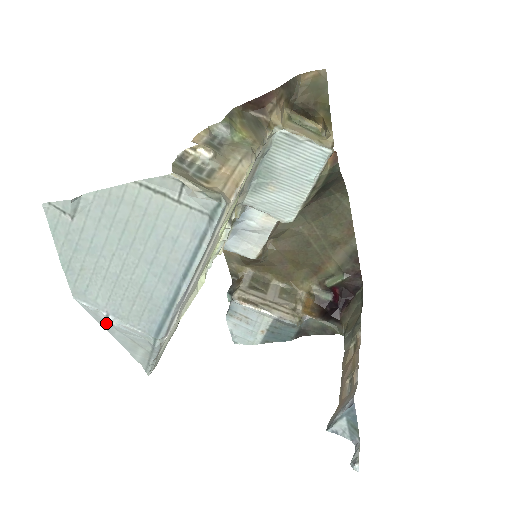
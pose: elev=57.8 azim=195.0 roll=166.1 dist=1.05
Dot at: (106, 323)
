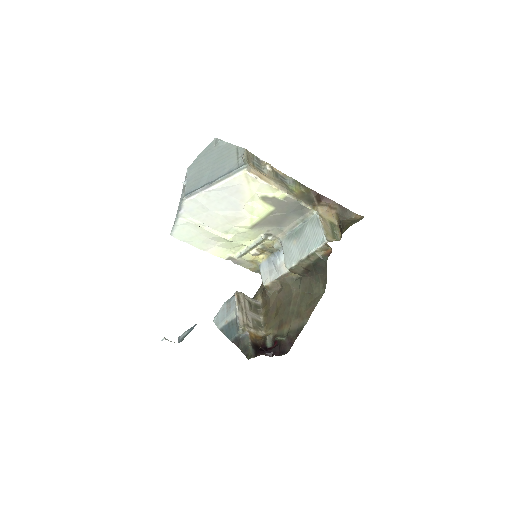
Dot at: occluded
